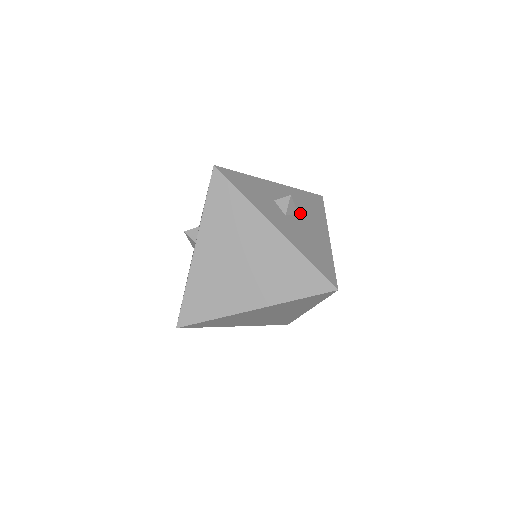
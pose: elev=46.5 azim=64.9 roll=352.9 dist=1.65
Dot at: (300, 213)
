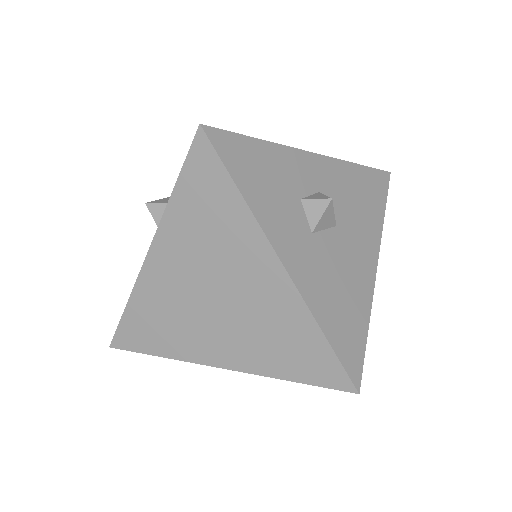
Dot at: (341, 221)
